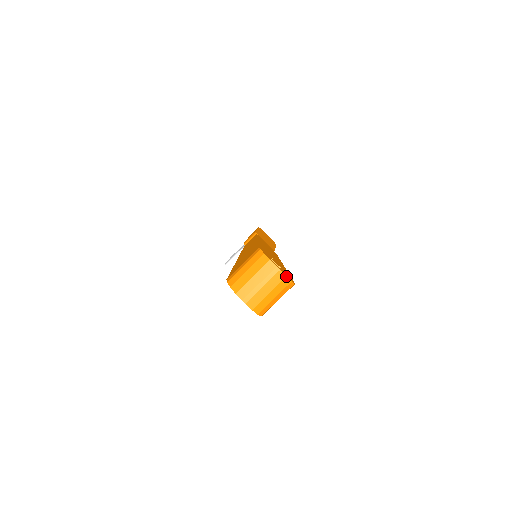
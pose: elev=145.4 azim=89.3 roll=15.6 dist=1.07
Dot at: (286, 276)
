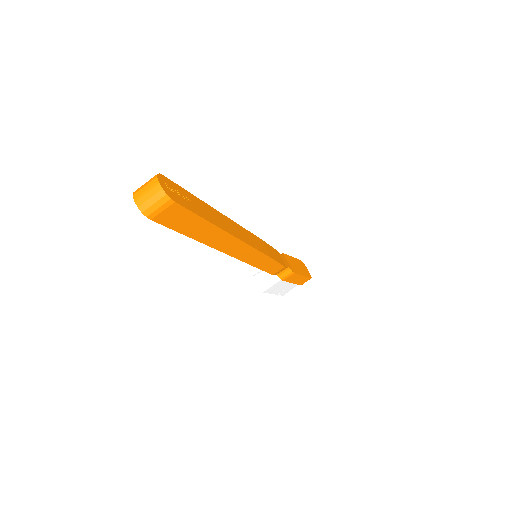
Dot at: (162, 188)
